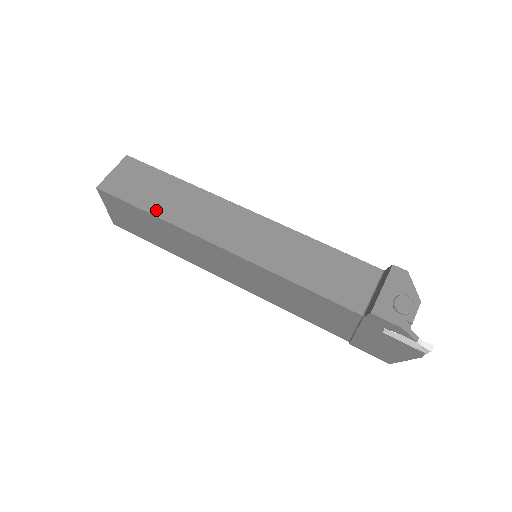
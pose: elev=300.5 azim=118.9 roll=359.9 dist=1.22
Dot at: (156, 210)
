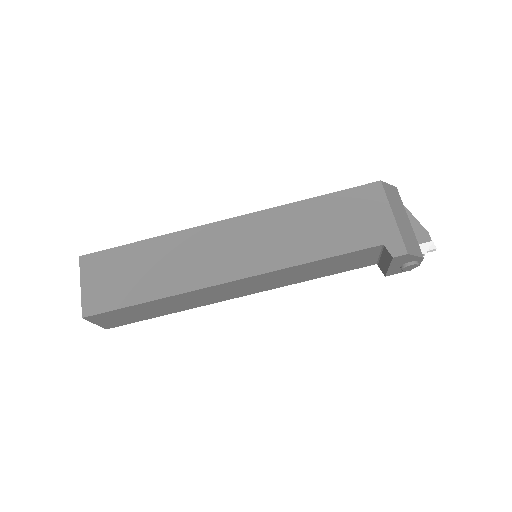
Dot at: (168, 313)
